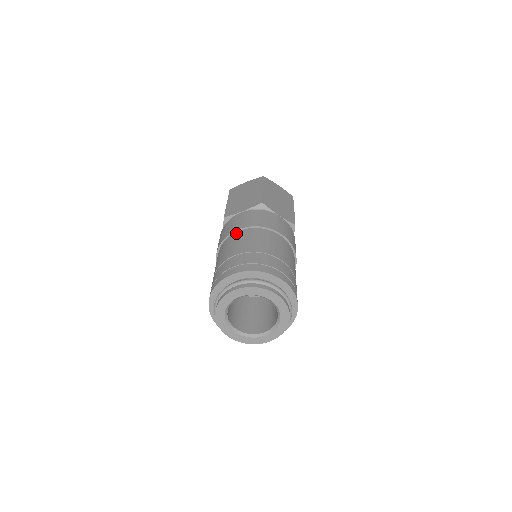
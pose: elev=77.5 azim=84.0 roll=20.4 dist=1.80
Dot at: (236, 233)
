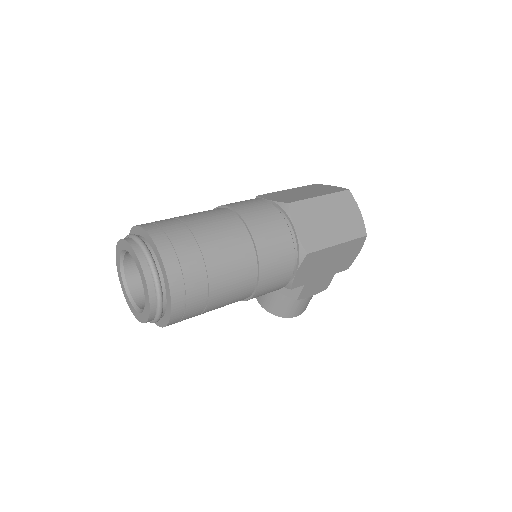
Dot at: (222, 208)
